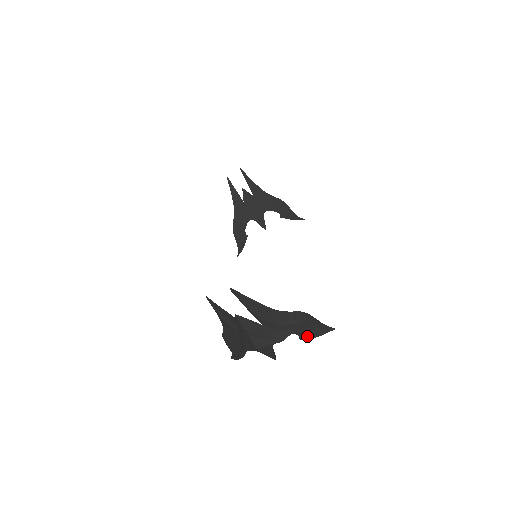
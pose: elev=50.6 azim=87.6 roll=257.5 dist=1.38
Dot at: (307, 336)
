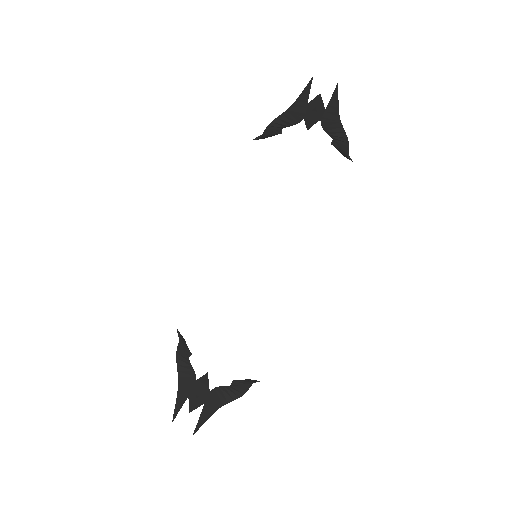
Dot at: occluded
